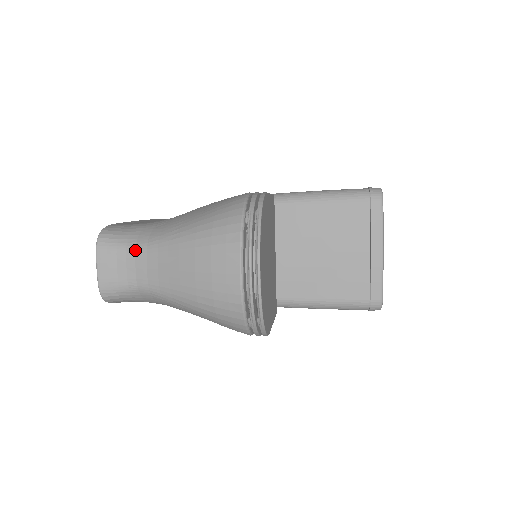
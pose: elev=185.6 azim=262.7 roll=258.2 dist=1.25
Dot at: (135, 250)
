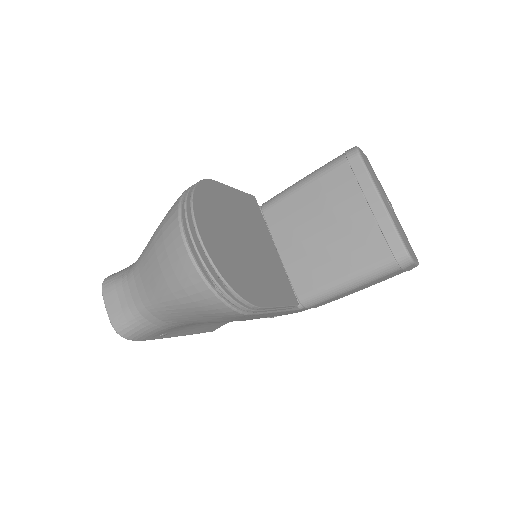
Dot at: (127, 278)
